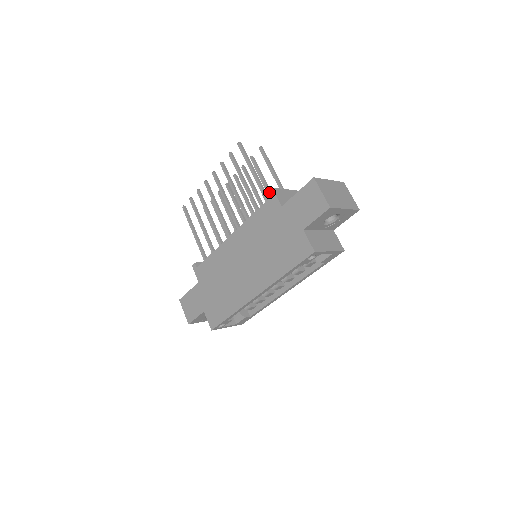
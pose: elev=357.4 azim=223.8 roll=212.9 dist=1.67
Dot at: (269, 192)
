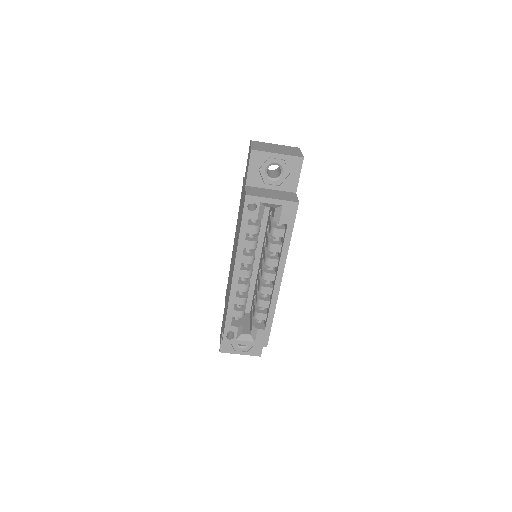
Dot at: occluded
